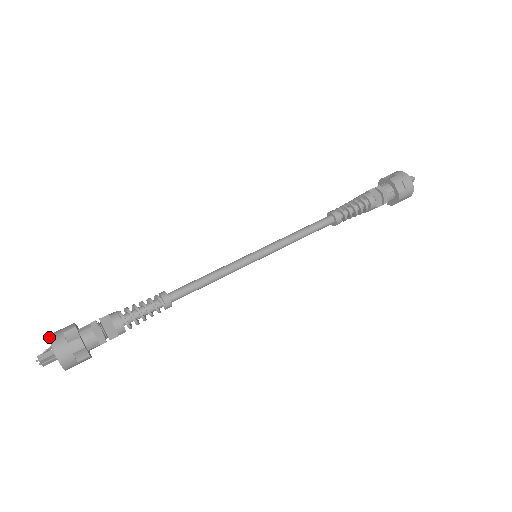
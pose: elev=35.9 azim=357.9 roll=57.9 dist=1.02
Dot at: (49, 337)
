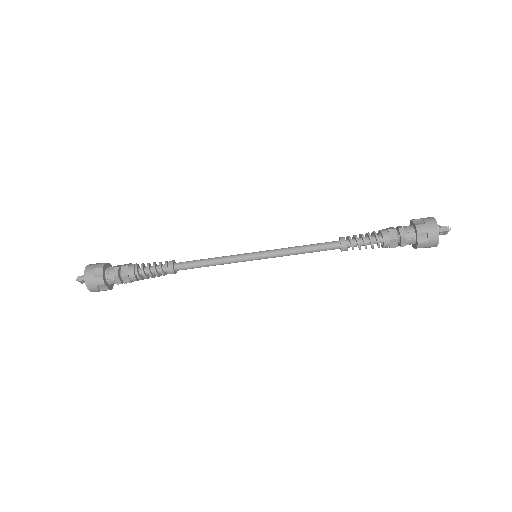
Dot at: (86, 268)
